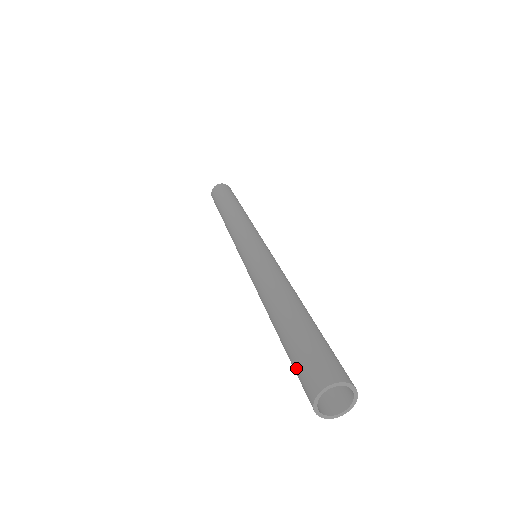
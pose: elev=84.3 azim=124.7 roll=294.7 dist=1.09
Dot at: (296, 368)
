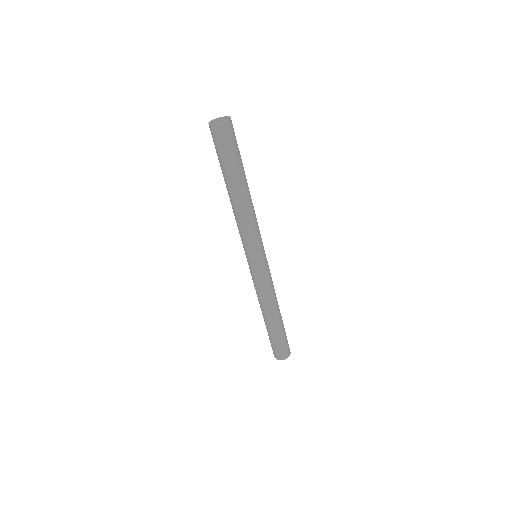
Dot at: occluded
